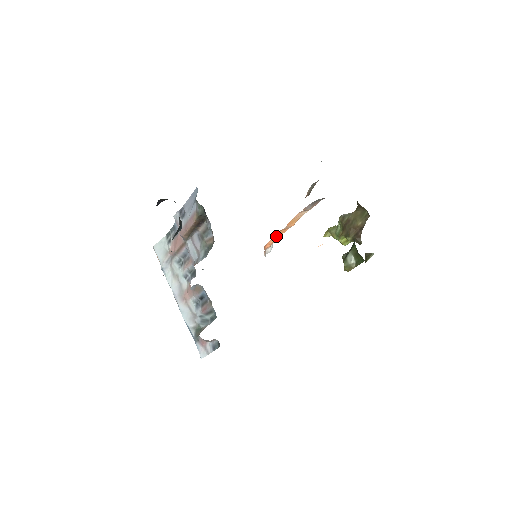
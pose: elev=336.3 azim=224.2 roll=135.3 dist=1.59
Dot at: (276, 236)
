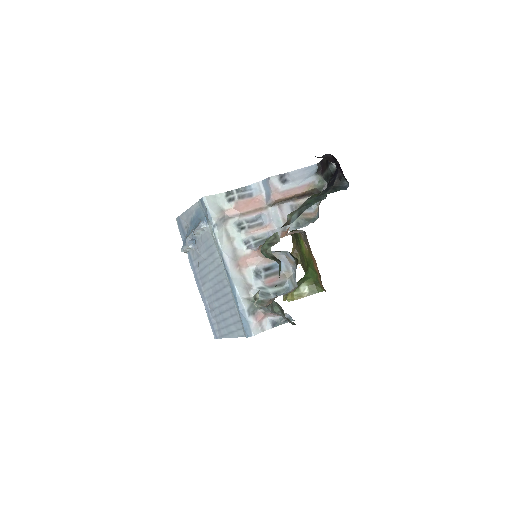
Dot at: occluded
